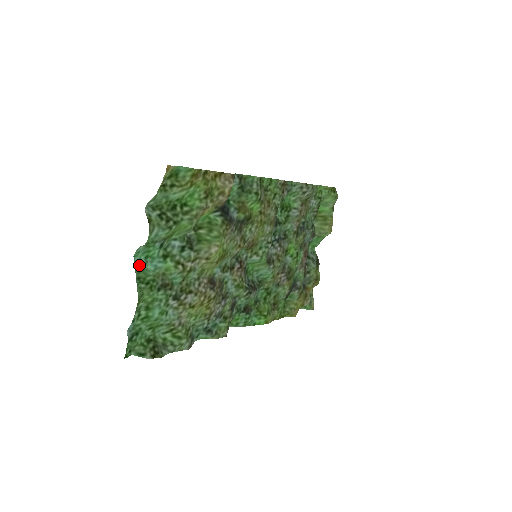
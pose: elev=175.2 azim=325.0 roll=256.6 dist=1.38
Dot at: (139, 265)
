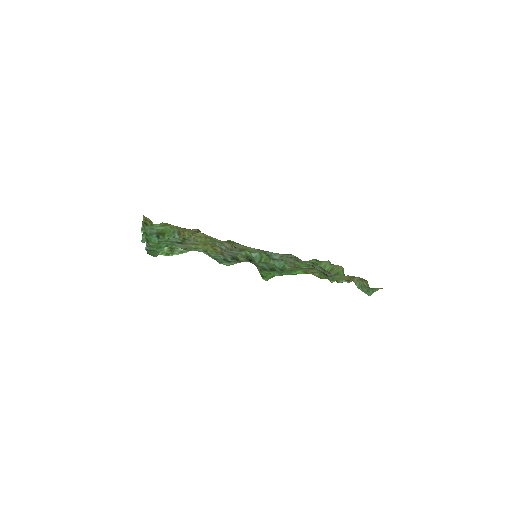
Dot at: occluded
